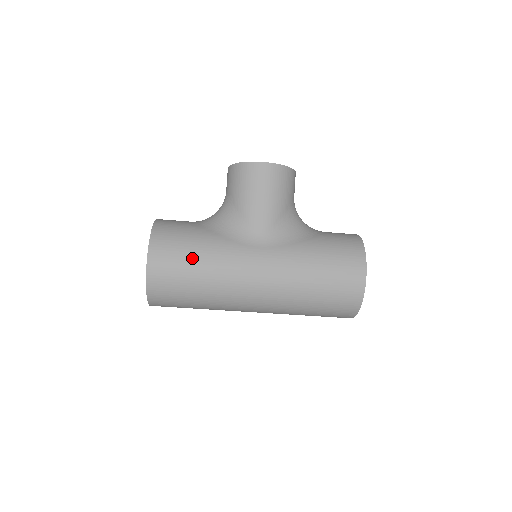
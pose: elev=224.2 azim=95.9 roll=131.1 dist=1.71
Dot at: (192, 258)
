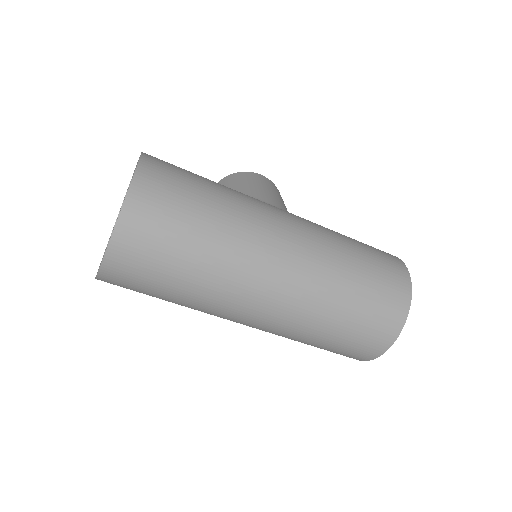
Dot at: (202, 178)
